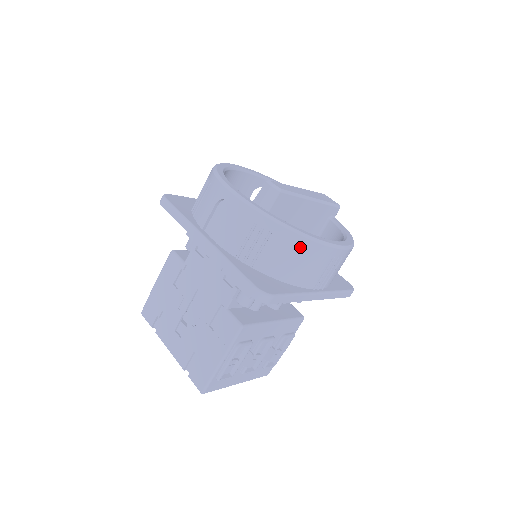
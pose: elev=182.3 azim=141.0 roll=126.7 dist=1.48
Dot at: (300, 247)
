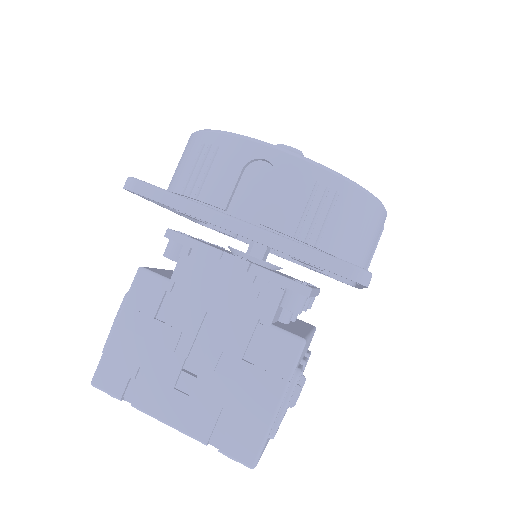
Dot at: (367, 211)
